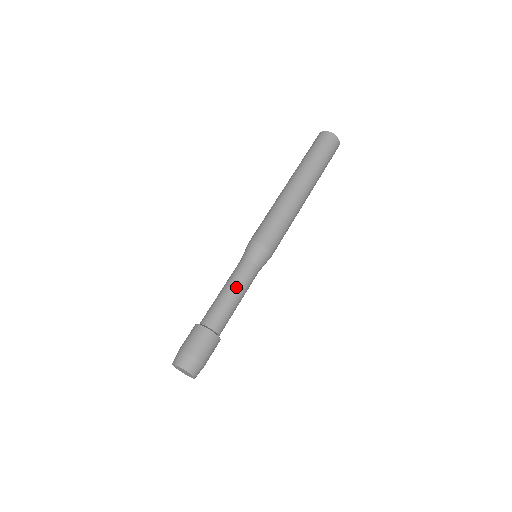
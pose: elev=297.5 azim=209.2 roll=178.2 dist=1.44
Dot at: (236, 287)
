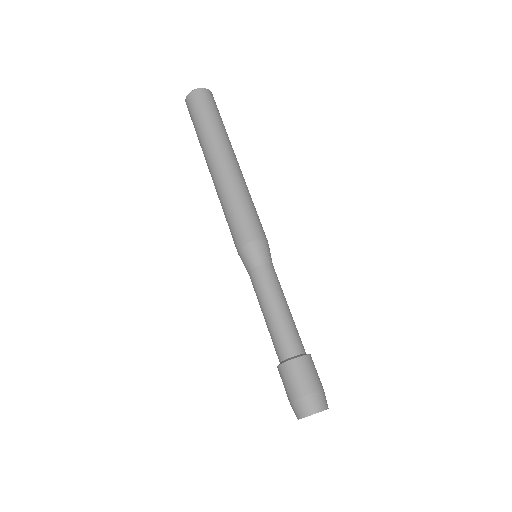
Dot at: (281, 297)
